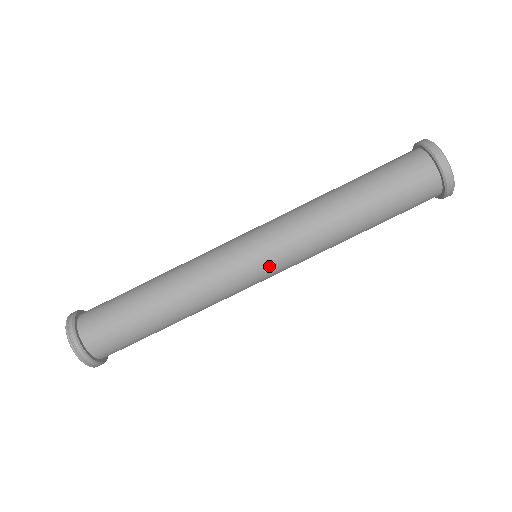
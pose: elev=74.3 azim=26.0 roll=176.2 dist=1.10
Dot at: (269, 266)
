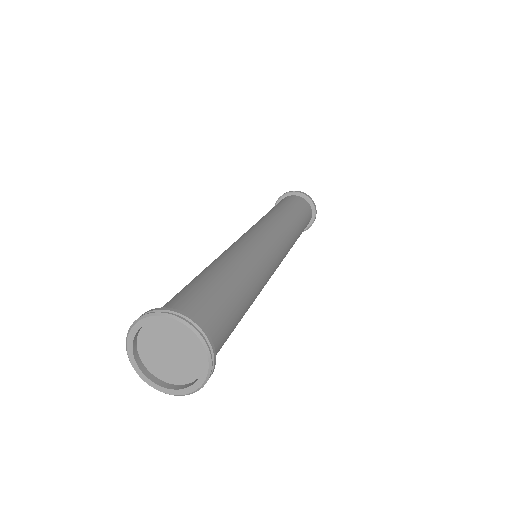
Dot at: (271, 235)
